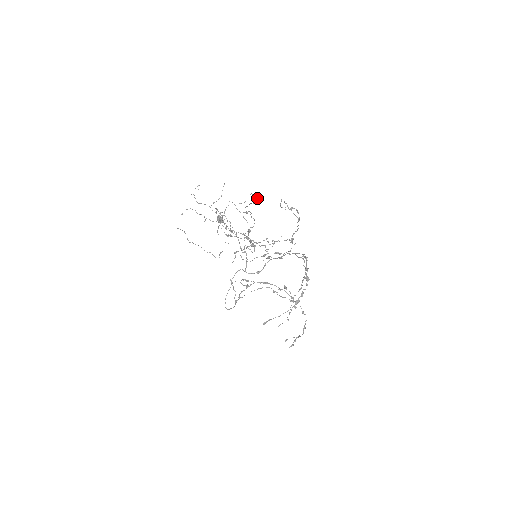
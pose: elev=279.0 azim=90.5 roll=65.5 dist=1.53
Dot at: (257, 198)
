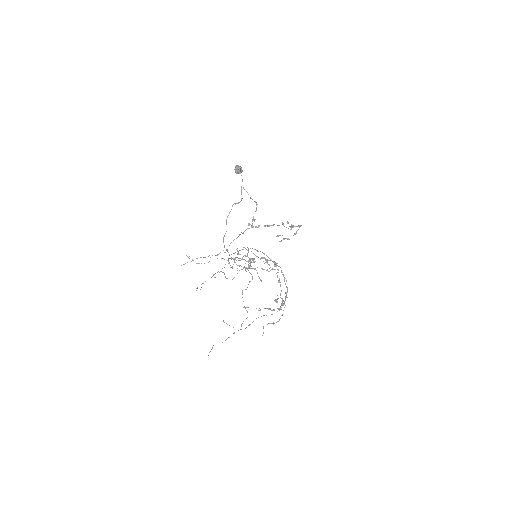
Dot at: occluded
